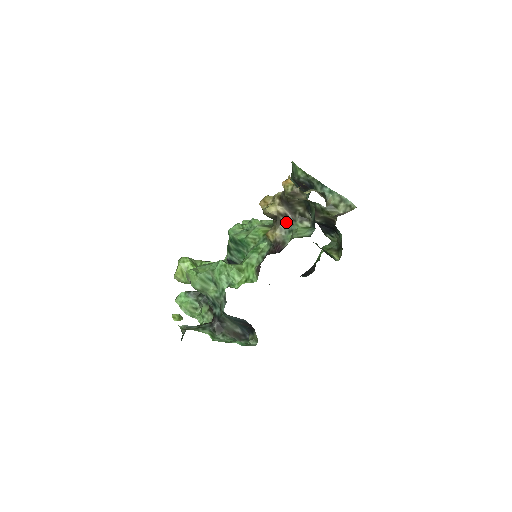
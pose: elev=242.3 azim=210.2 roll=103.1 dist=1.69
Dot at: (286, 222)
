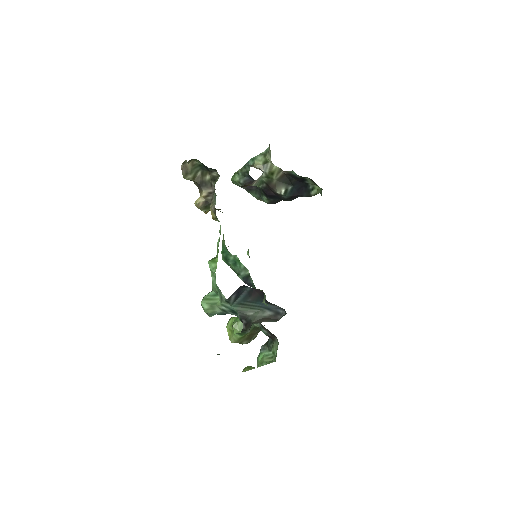
Dot at: (213, 196)
